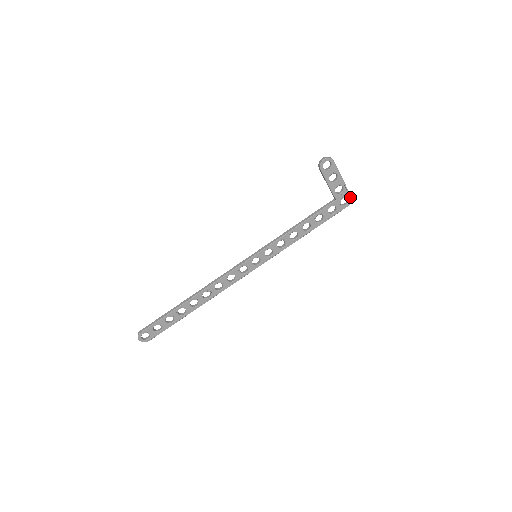
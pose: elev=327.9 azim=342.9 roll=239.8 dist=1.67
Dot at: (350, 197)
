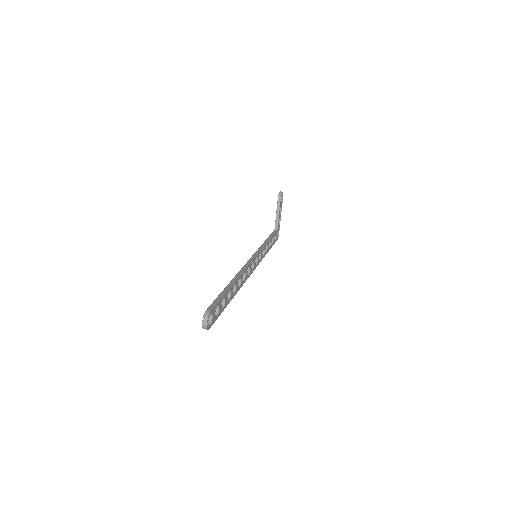
Dot at: occluded
